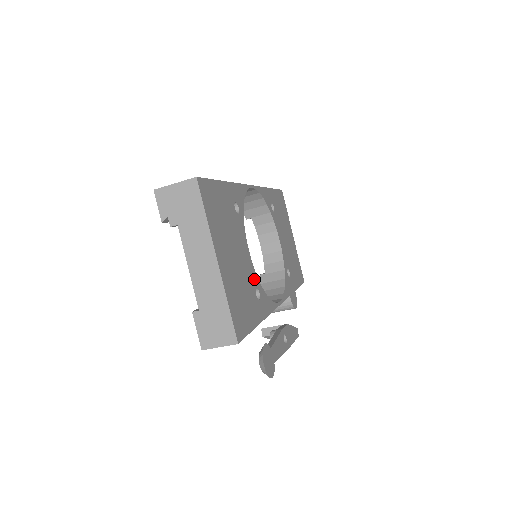
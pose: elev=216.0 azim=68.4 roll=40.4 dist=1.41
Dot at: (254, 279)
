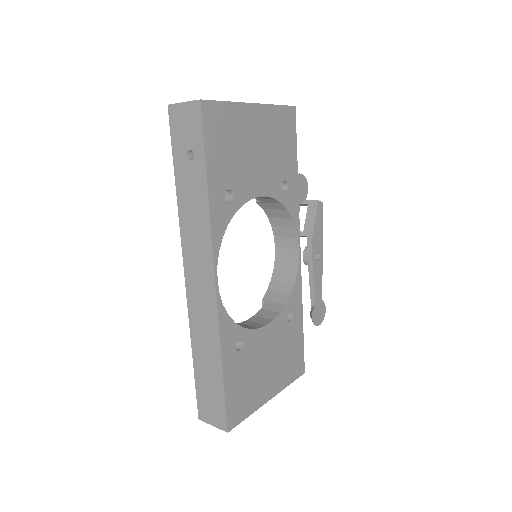
Dot at: (282, 321)
